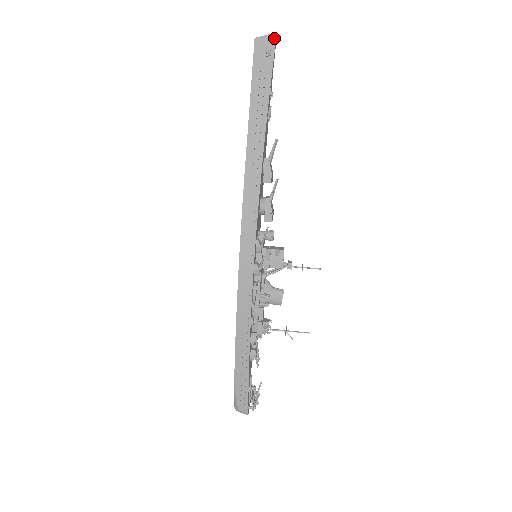
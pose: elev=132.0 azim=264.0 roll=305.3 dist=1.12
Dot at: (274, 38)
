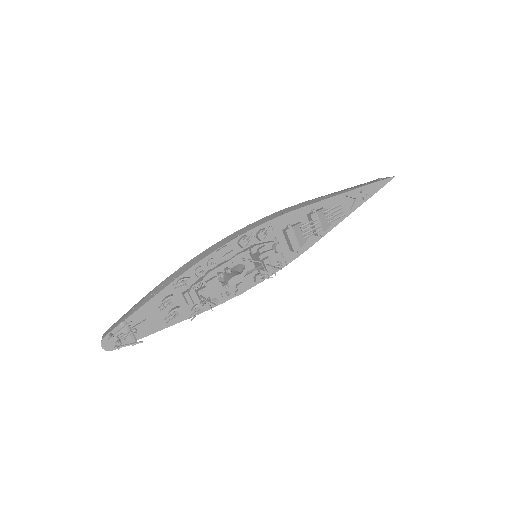
Dot at: (391, 177)
